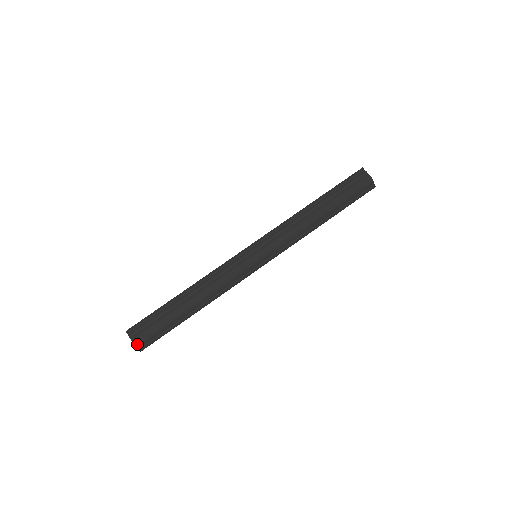
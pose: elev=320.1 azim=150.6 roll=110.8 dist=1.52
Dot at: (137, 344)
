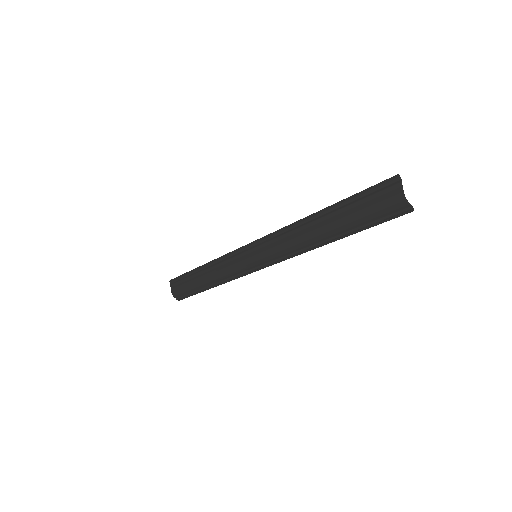
Dot at: (174, 295)
